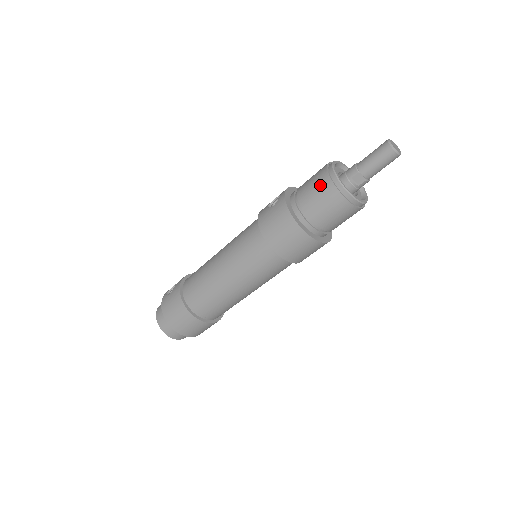
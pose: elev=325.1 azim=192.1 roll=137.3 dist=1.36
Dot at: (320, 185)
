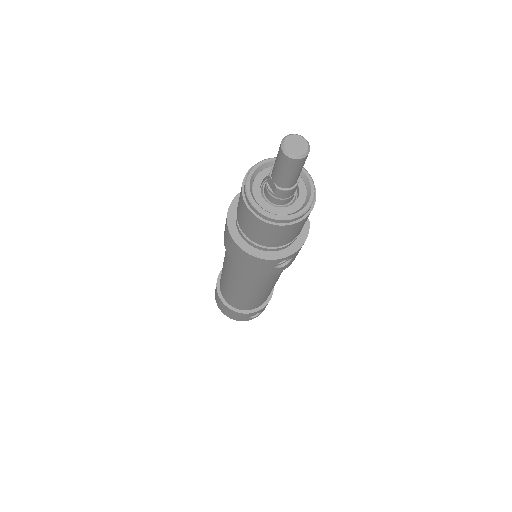
Dot at: occluded
